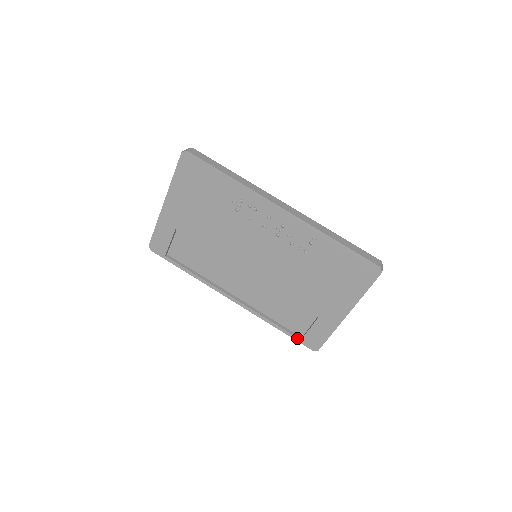
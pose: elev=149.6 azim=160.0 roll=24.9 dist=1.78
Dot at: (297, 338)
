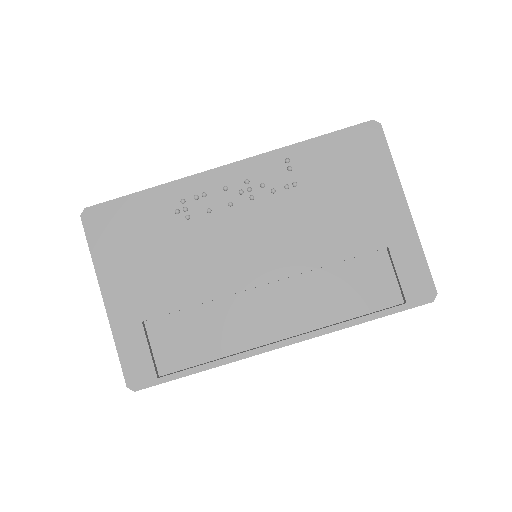
Dot at: (400, 306)
